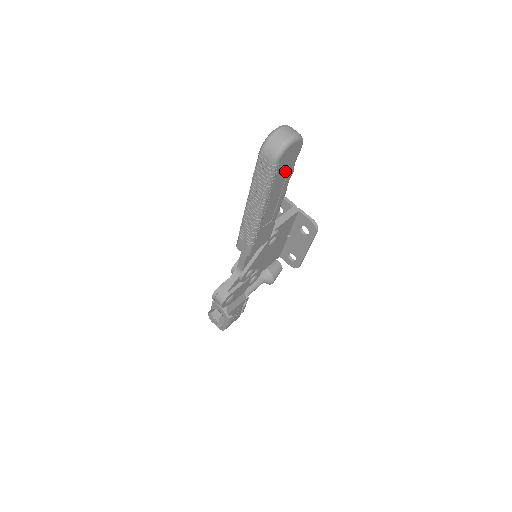
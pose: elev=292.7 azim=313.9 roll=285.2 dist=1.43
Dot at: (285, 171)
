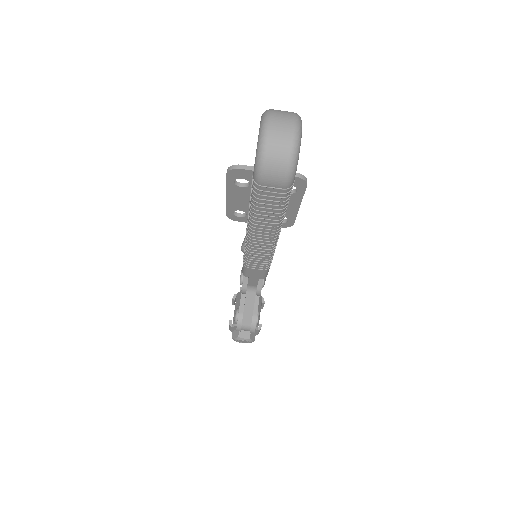
Dot at: occluded
